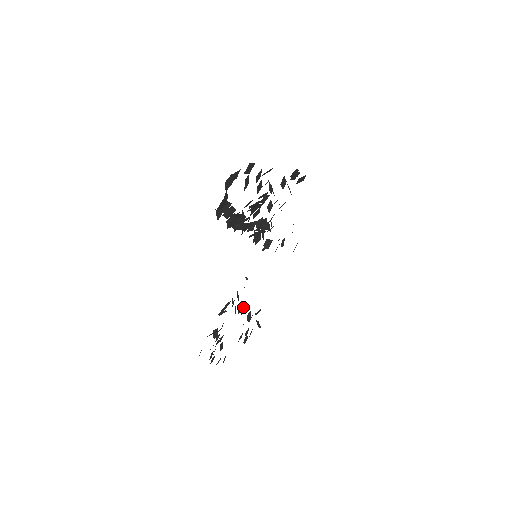
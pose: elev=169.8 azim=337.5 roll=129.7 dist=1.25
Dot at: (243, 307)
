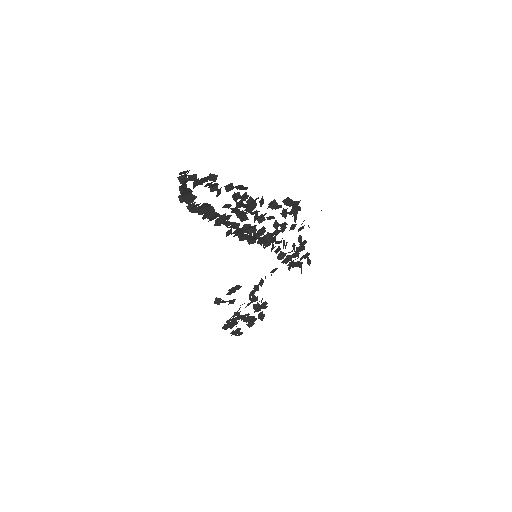
Dot at: (265, 302)
